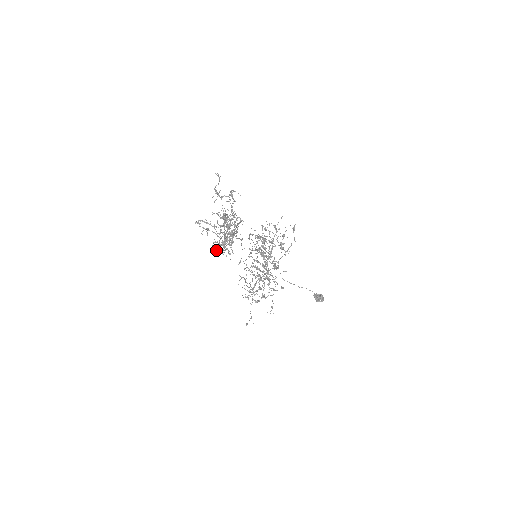
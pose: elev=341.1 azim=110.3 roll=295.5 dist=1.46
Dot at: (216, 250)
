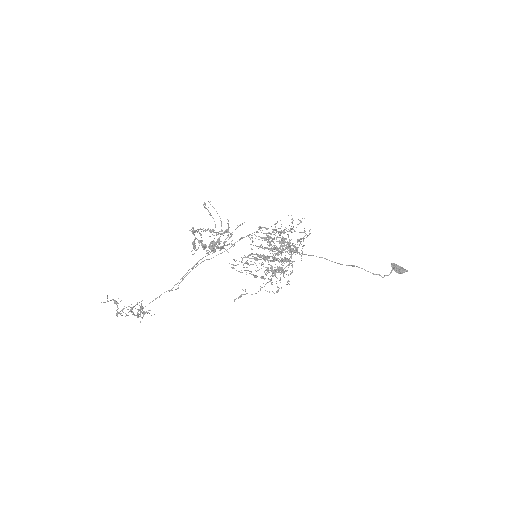
Dot at: occluded
